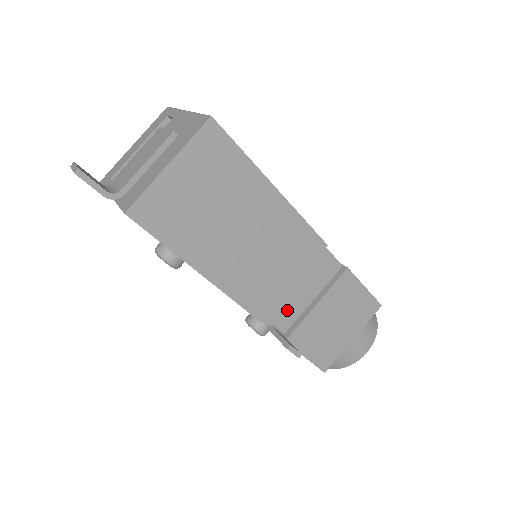
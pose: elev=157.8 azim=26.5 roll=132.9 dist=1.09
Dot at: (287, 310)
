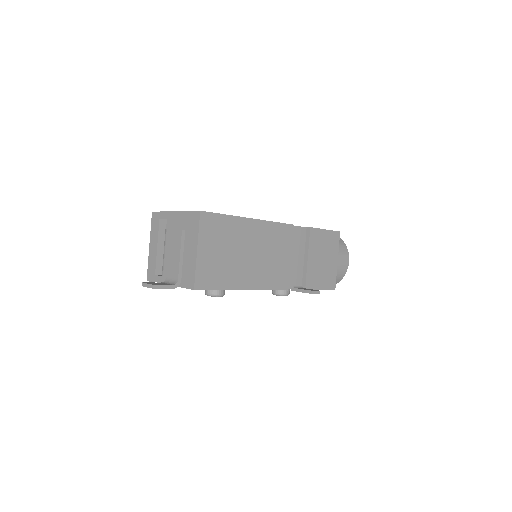
Dot at: (295, 273)
